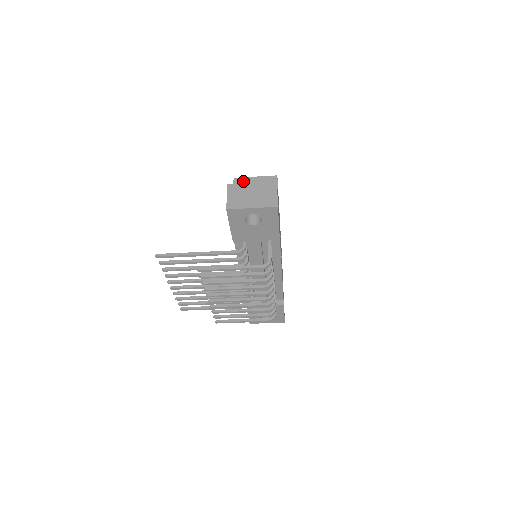
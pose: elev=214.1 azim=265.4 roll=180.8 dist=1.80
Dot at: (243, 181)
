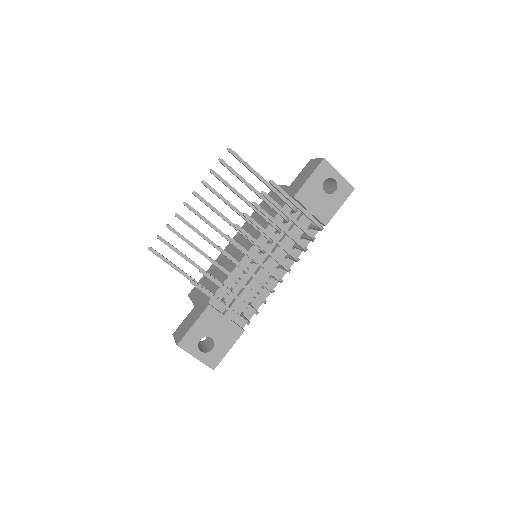
Dot at: occluded
